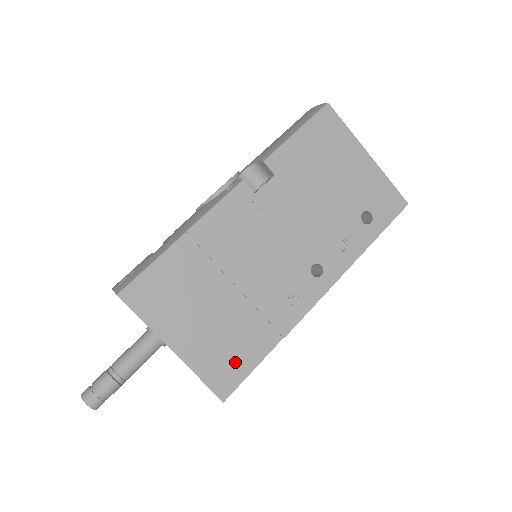
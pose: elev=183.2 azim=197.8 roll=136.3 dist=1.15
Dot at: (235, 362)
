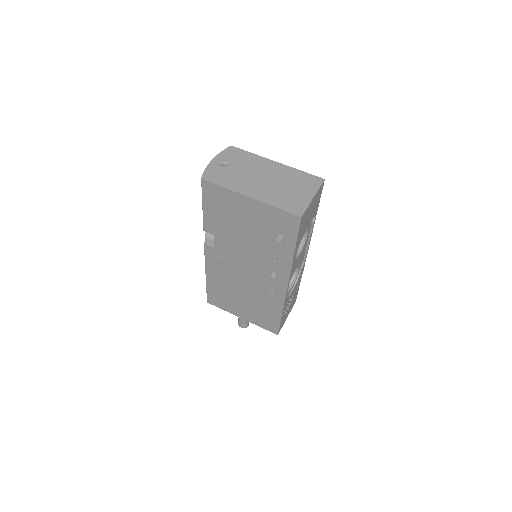
Dot at: (270, 320)
